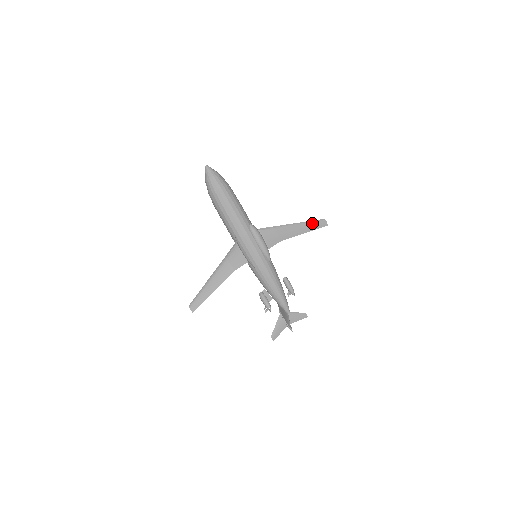
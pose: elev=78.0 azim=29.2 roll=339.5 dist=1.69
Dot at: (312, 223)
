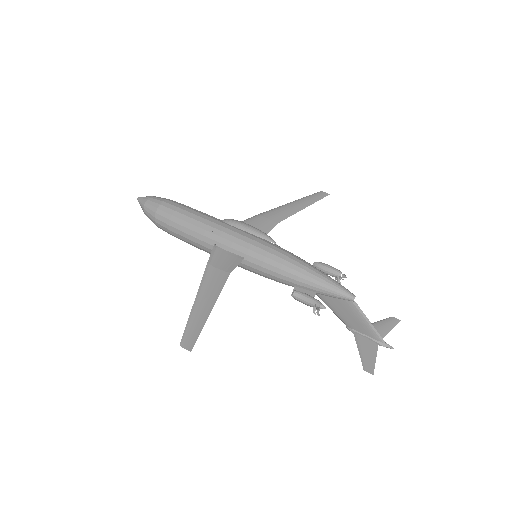
Dot at: (307, 198)
